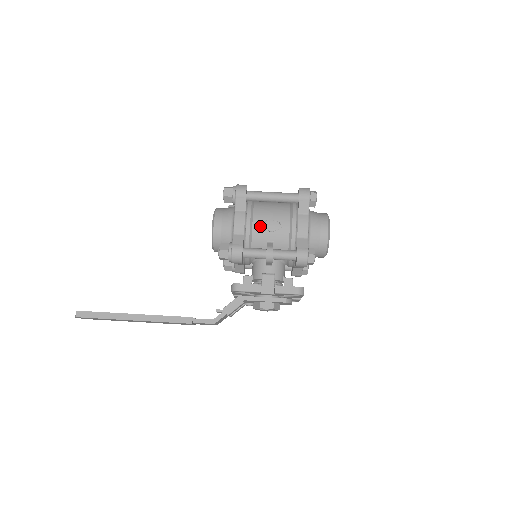
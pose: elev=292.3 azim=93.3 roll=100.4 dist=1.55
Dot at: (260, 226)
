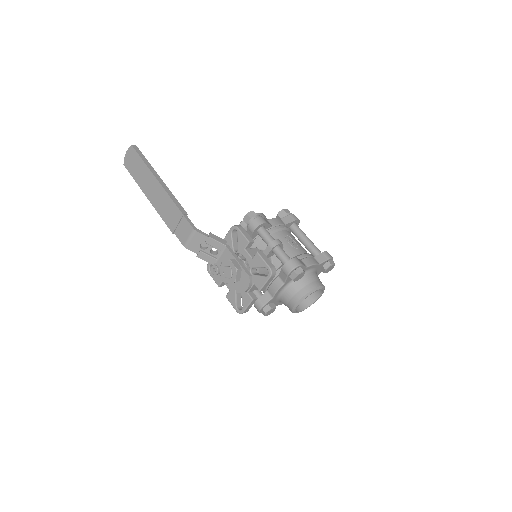
Dot at: (286, 235)
